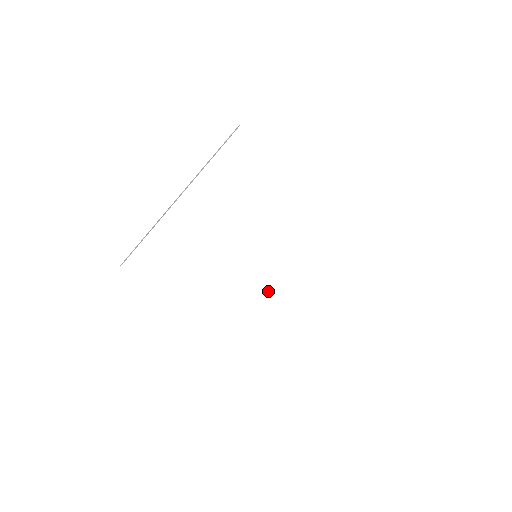
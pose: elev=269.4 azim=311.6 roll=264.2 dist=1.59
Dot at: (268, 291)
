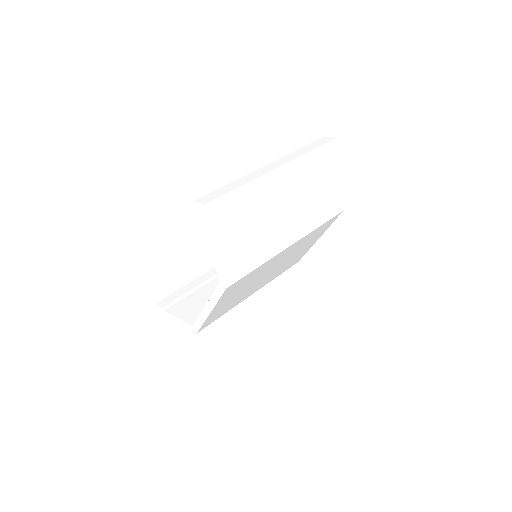
Dot at: (249, 291)
